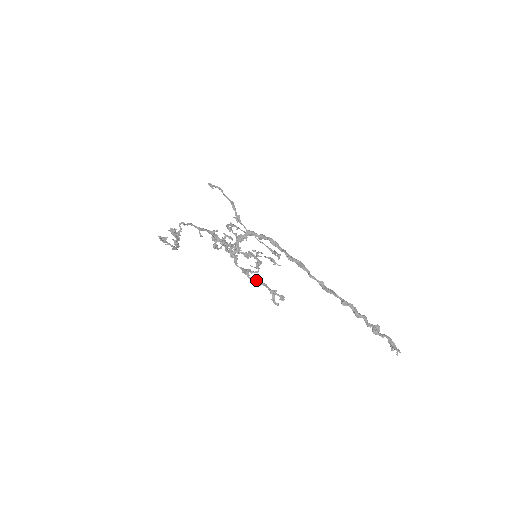
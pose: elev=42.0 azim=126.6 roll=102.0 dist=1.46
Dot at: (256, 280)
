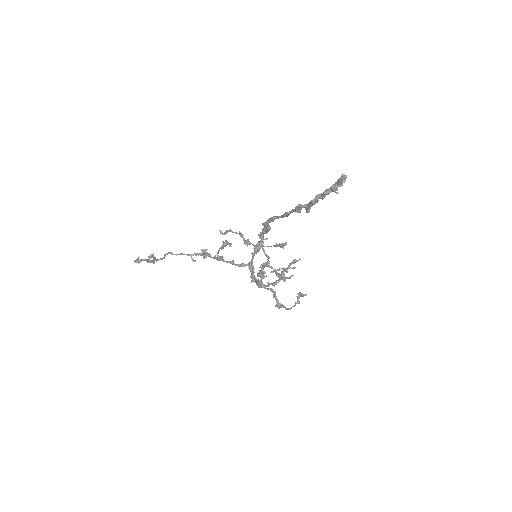
Dot at: occluded
